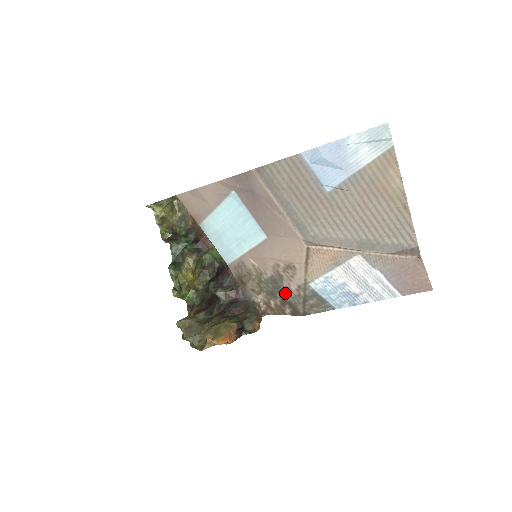
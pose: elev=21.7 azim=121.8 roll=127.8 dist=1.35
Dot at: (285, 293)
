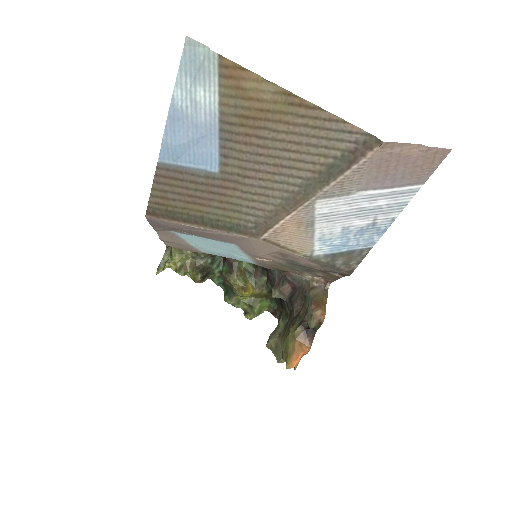
Dot at: (313, 268)
